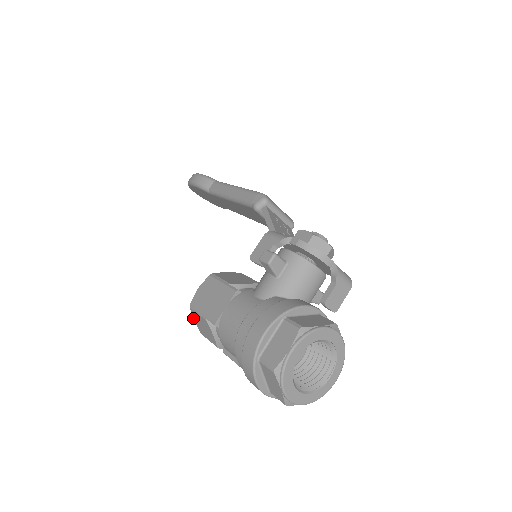
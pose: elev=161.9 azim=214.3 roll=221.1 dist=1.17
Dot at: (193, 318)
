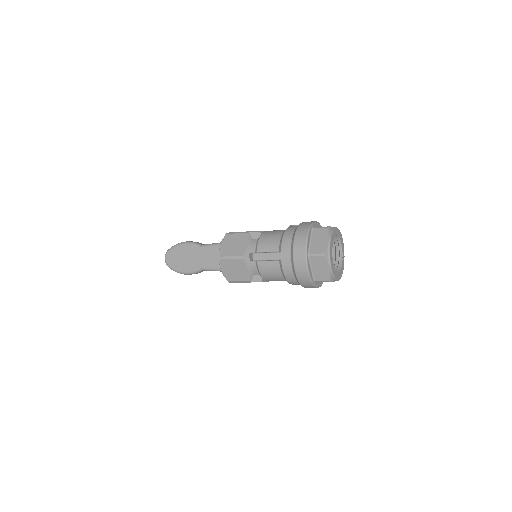
Dot at: (221, 244)
